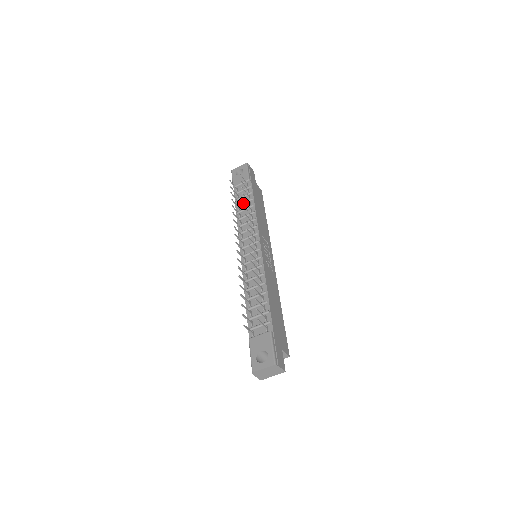
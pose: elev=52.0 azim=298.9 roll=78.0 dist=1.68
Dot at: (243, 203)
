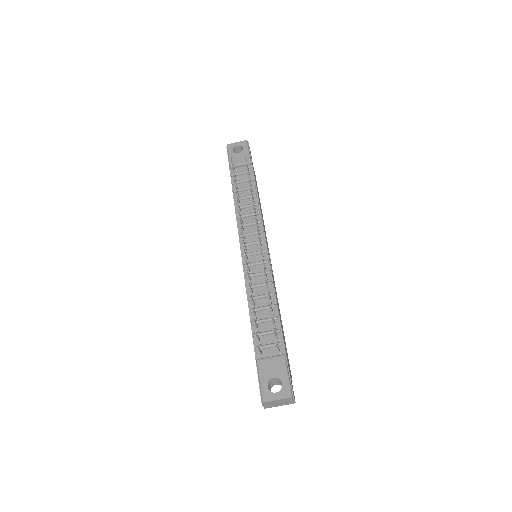
Dot at: (243, 189)
